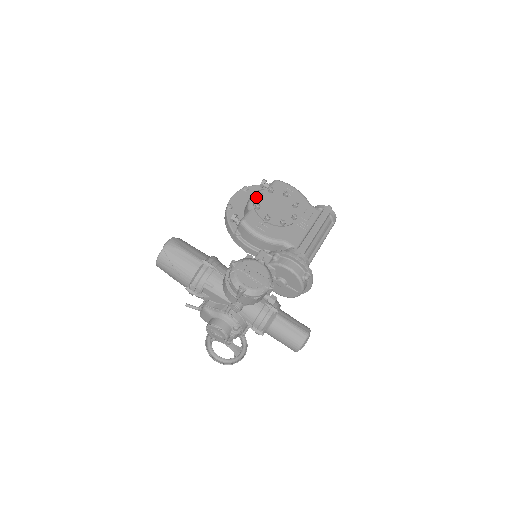
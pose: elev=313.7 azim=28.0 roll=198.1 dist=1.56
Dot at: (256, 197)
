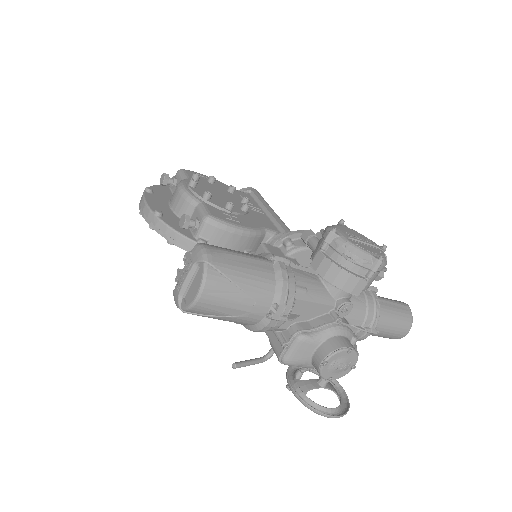
Dot at: (191, 187)
